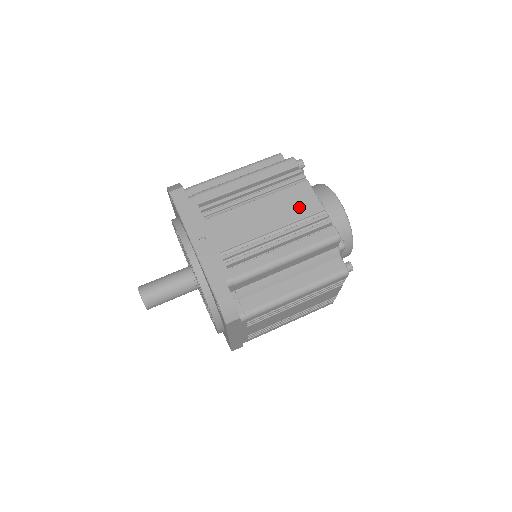
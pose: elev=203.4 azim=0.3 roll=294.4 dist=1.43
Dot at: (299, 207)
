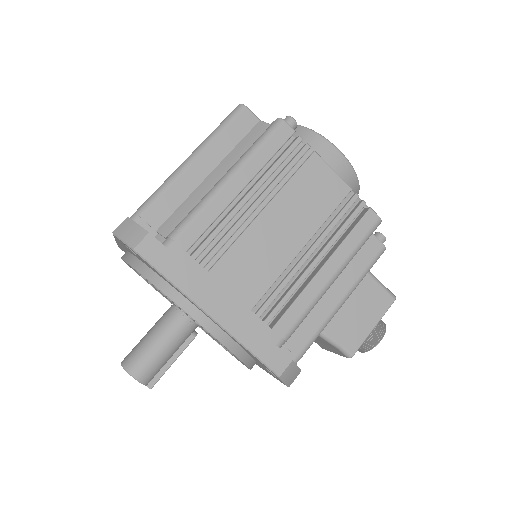
Dot at: occluded
